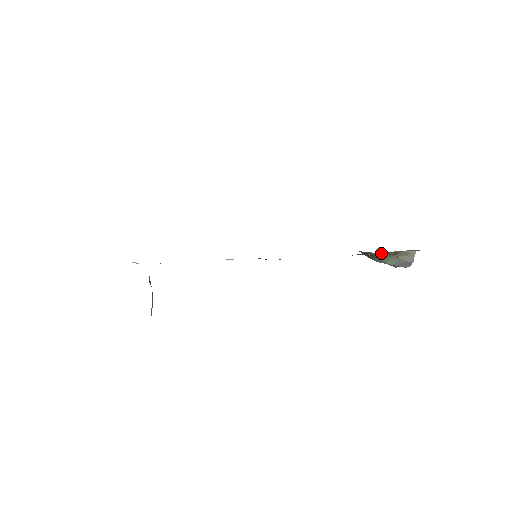
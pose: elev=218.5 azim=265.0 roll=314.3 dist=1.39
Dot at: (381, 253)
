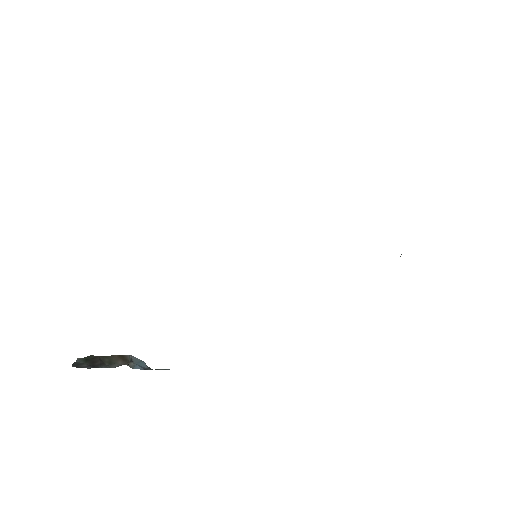
Dot at: occluded
